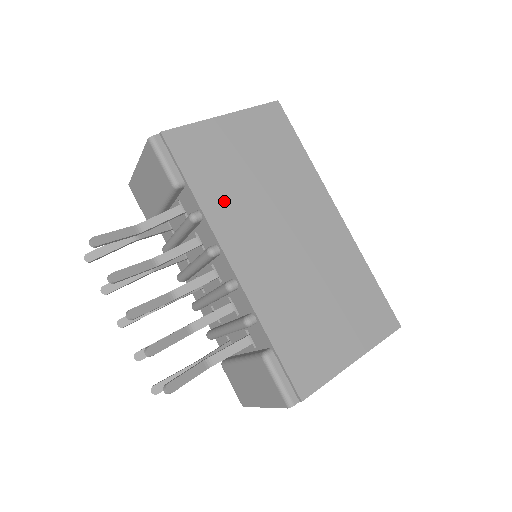
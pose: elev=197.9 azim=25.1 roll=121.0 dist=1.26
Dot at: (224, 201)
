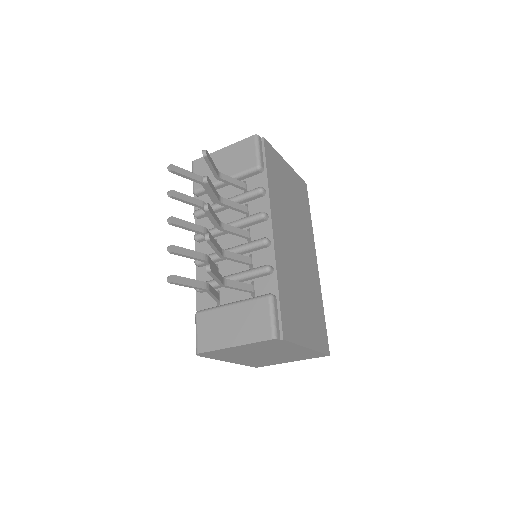
Dot at: (278, 197)
